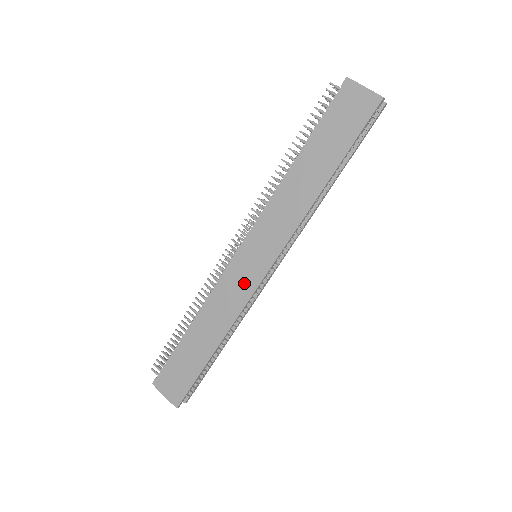
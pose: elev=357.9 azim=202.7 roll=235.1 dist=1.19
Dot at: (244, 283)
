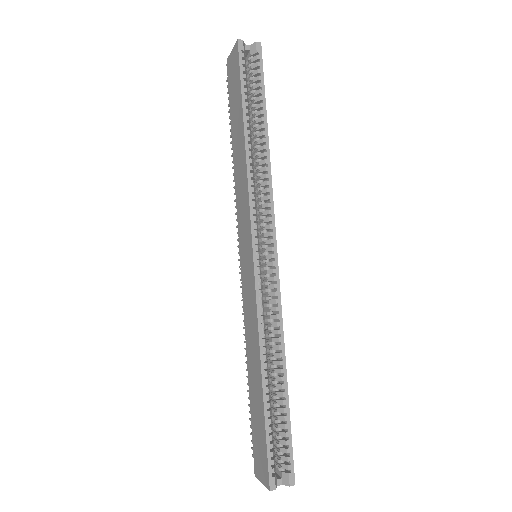
Dot at: (249, 287)
